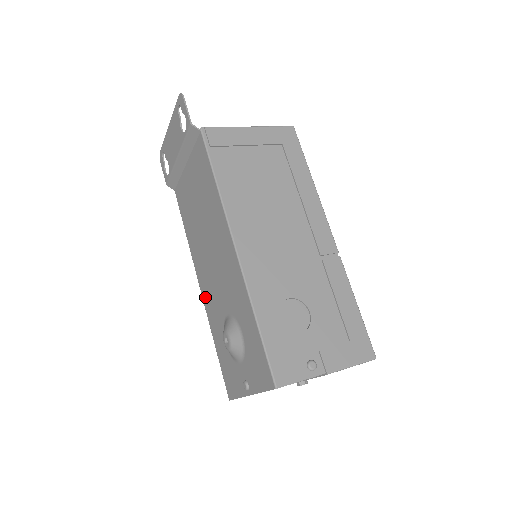
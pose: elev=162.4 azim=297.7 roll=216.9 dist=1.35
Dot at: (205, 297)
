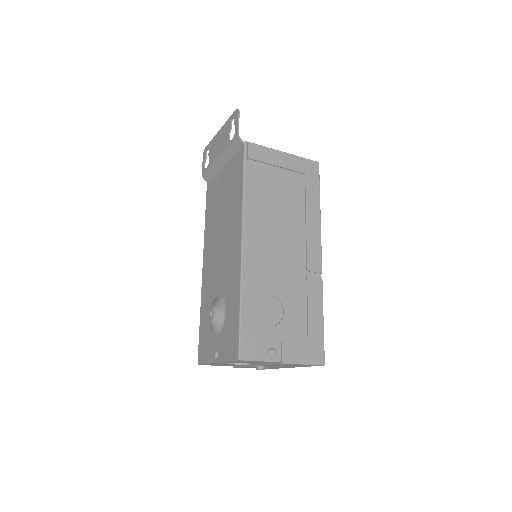
Dot at: (205, 276)
